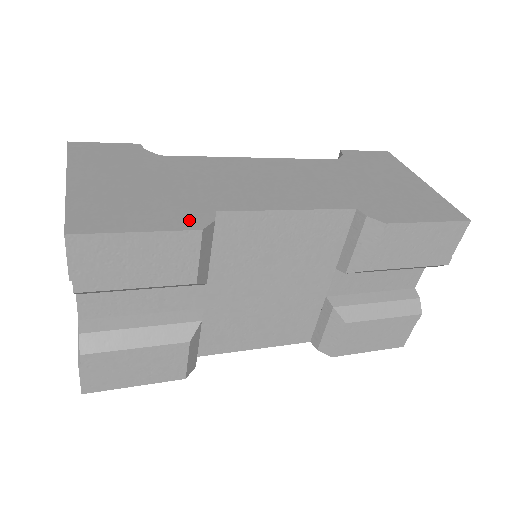
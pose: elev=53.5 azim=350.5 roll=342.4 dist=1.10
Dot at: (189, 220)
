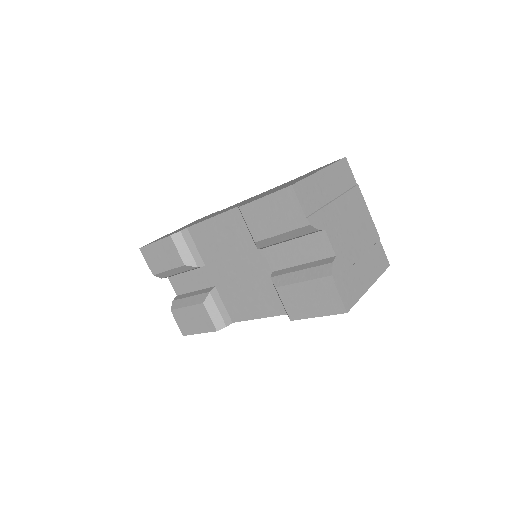
Dot at: occluded
